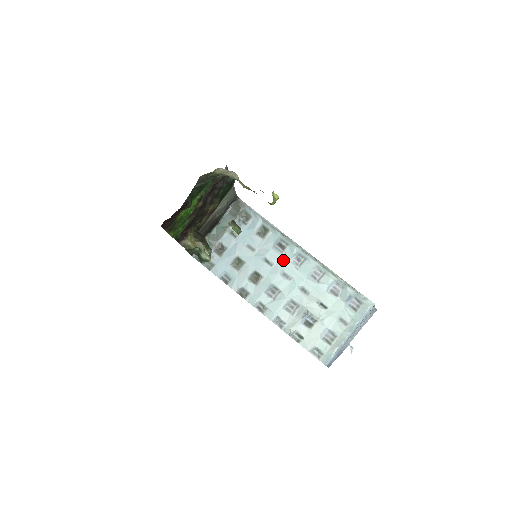
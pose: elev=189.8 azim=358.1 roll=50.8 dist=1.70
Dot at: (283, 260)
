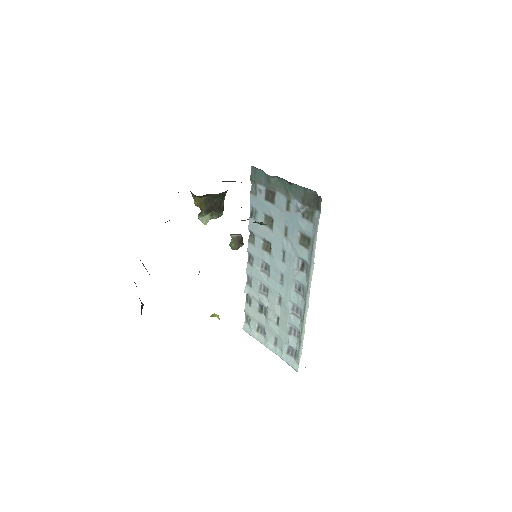
Dot at: (292, 272)
